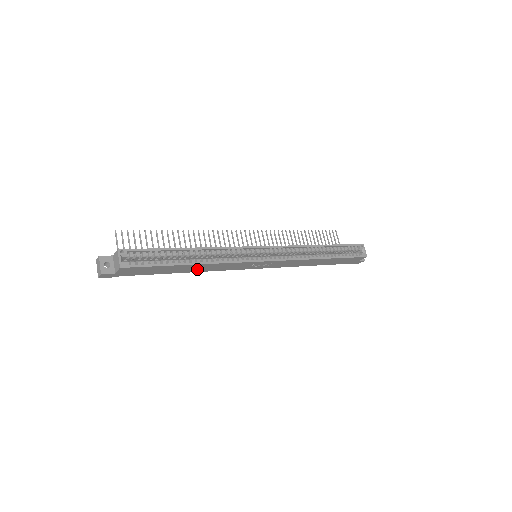
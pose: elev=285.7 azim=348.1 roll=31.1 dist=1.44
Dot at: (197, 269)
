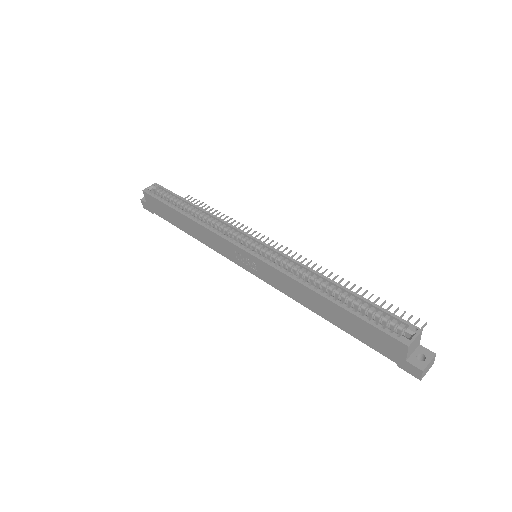
Dot at: (195, 232)
